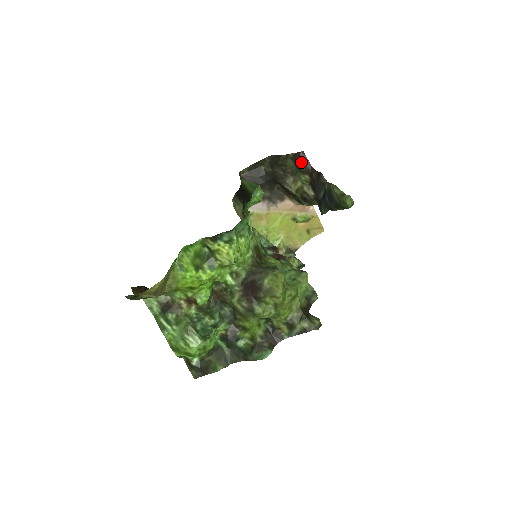
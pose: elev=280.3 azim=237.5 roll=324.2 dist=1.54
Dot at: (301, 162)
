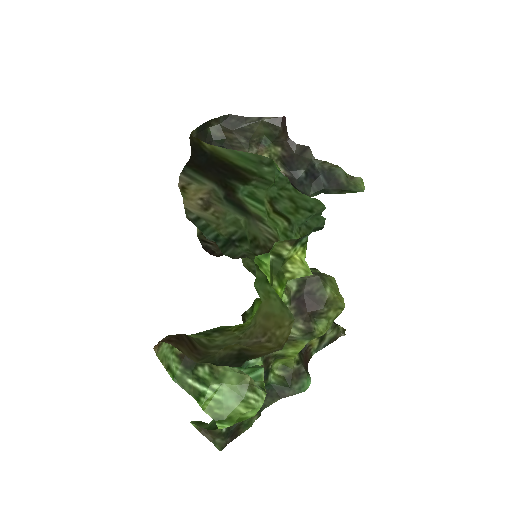
Dot at: (281, 130)
